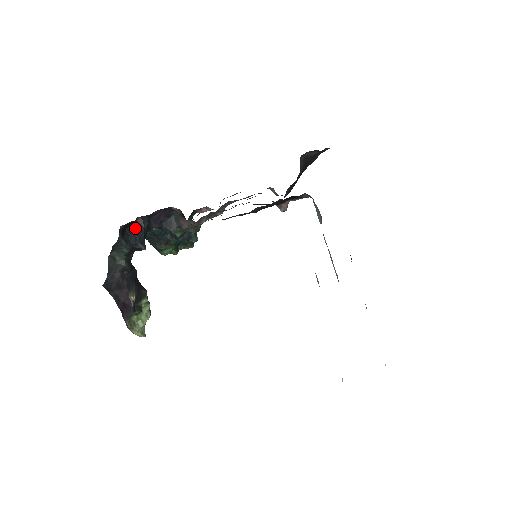
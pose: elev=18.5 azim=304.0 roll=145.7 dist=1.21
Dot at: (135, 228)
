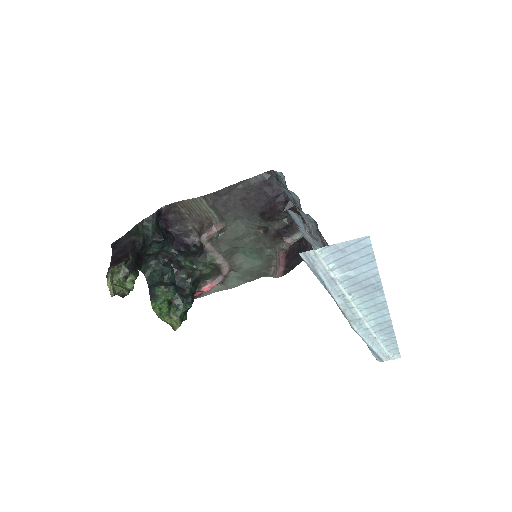
Dot at: (164, 230)
